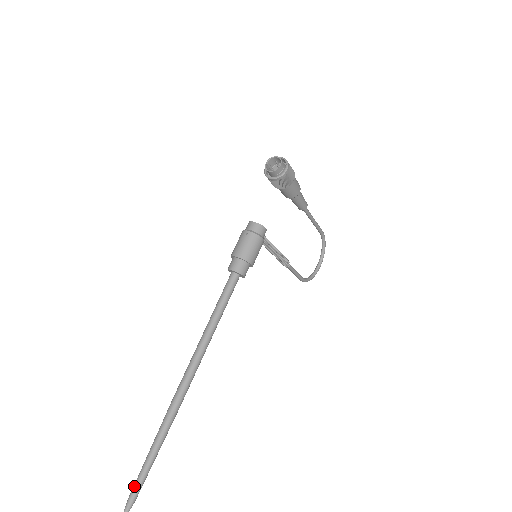
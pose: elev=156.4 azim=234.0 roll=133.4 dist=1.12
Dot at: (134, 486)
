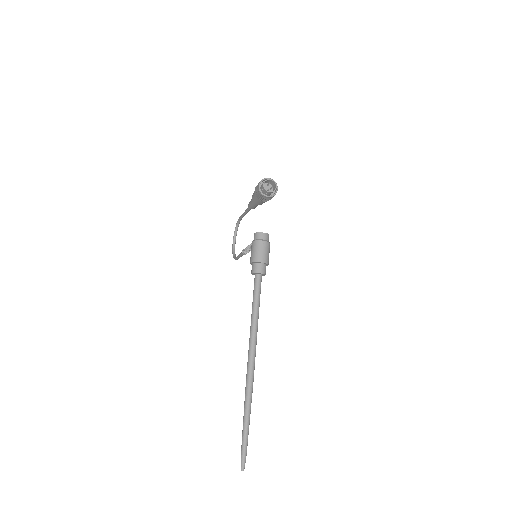
Dot at: (244, 449)
